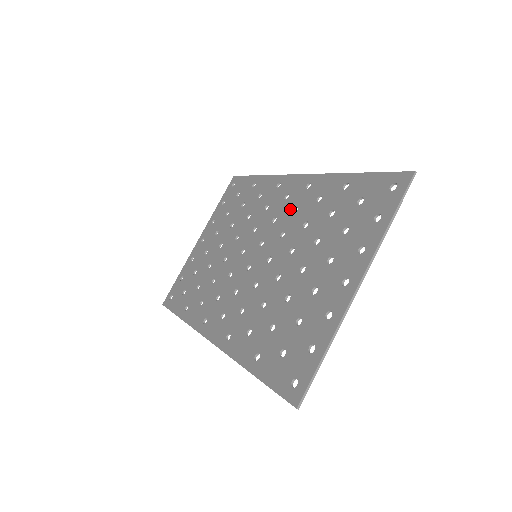
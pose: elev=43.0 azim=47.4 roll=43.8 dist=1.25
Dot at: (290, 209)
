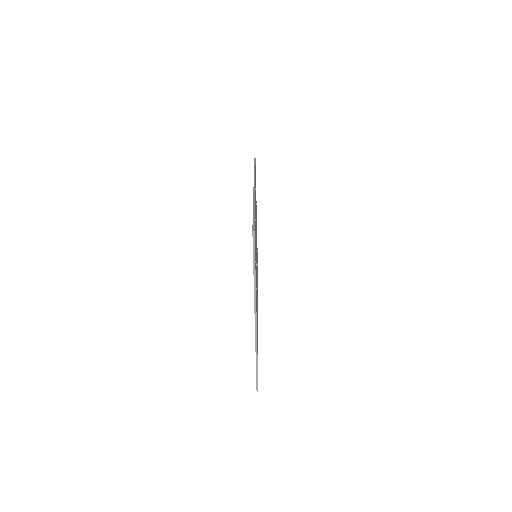
Dot at: occluded
